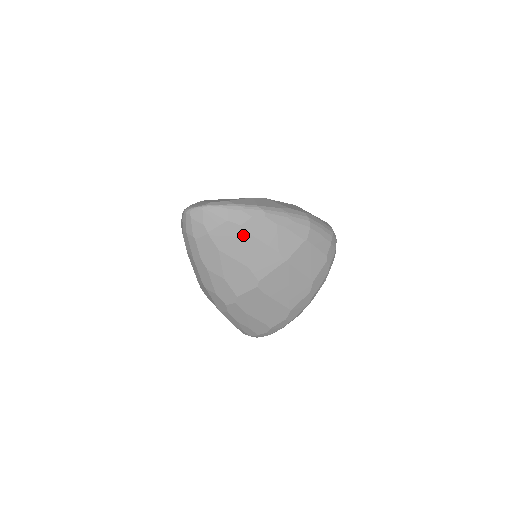
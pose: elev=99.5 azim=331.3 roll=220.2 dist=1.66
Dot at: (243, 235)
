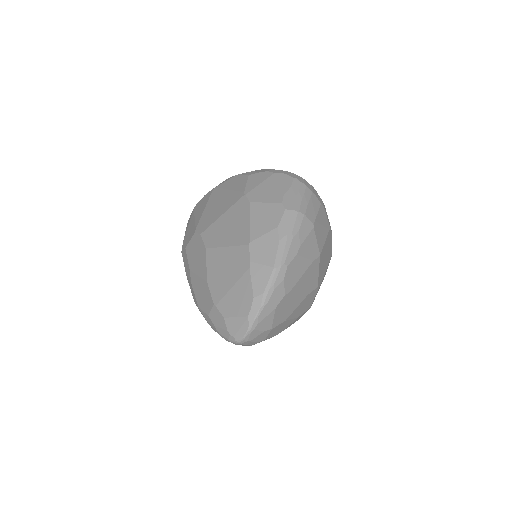
Dot at: (291, 295)
